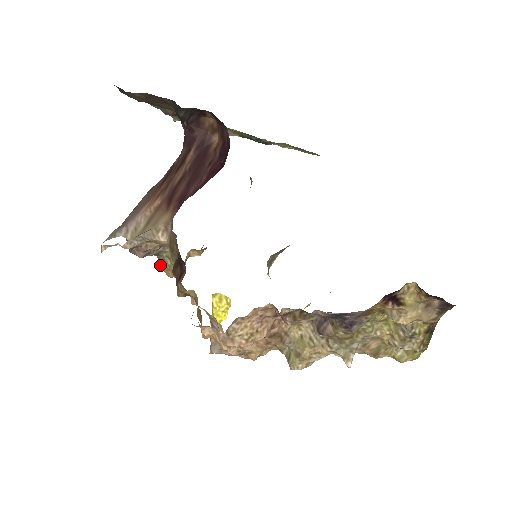
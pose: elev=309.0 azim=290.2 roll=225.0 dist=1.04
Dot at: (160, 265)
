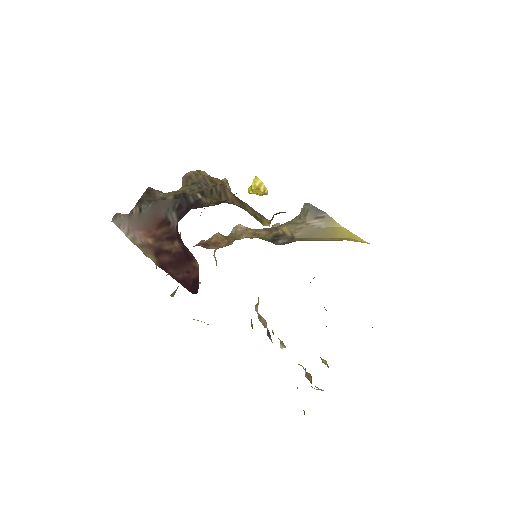
Dot at: occluded
